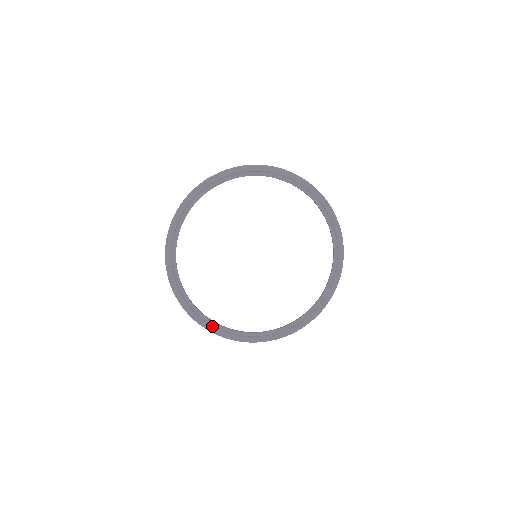
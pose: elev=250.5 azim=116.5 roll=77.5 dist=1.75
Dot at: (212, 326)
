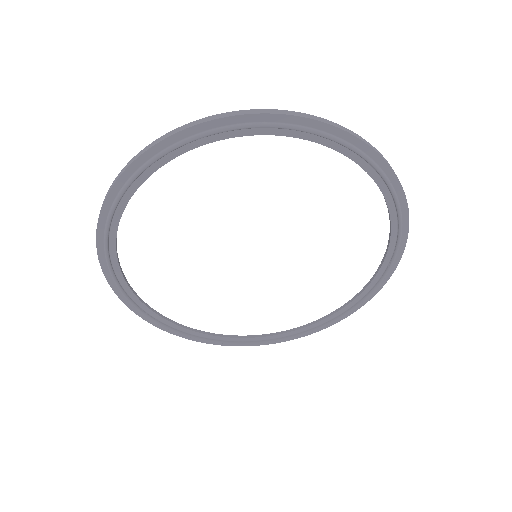
Dot at: (296, 335)
